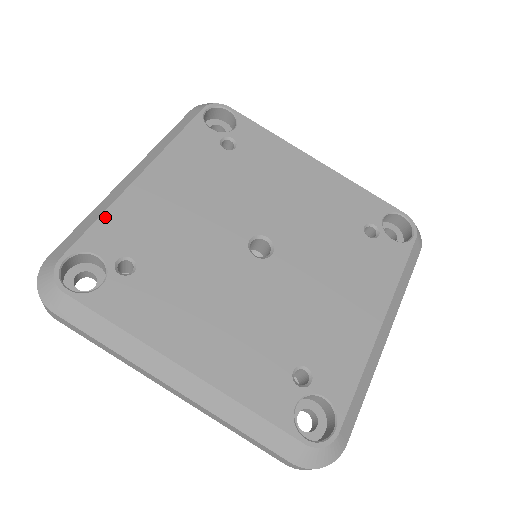
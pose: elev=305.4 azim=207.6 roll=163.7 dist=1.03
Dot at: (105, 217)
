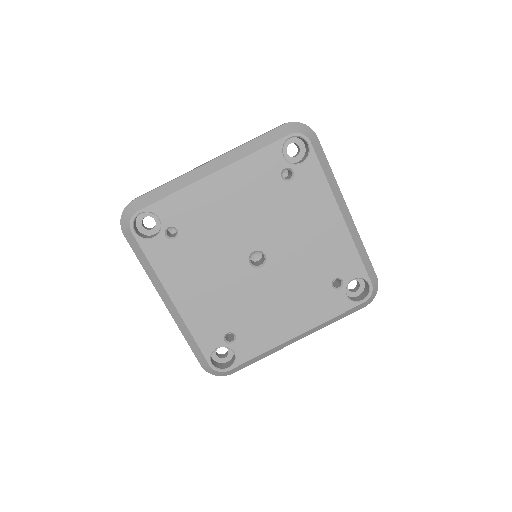
Dot at: (175, 195)
